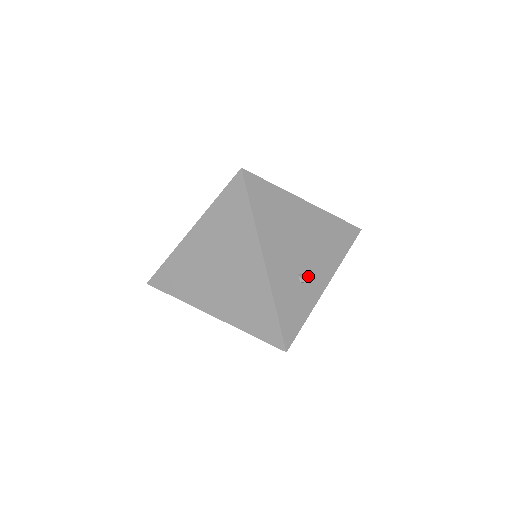
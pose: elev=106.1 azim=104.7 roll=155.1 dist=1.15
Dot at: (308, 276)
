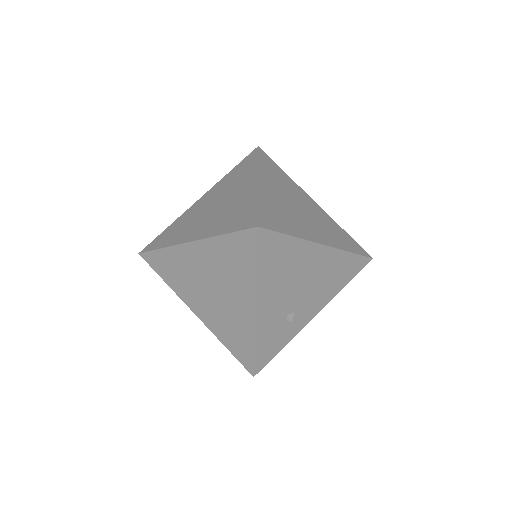
Dot at: (297, 313)
